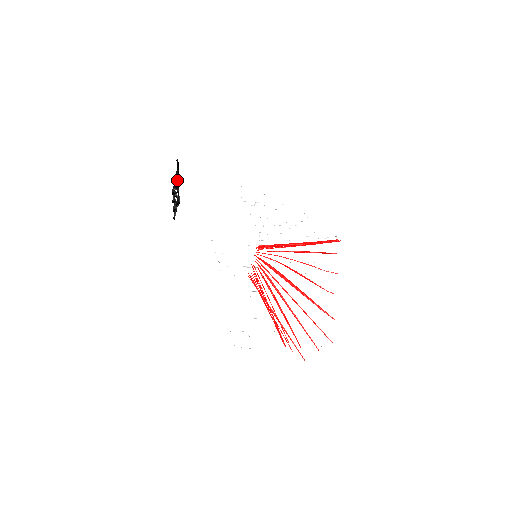
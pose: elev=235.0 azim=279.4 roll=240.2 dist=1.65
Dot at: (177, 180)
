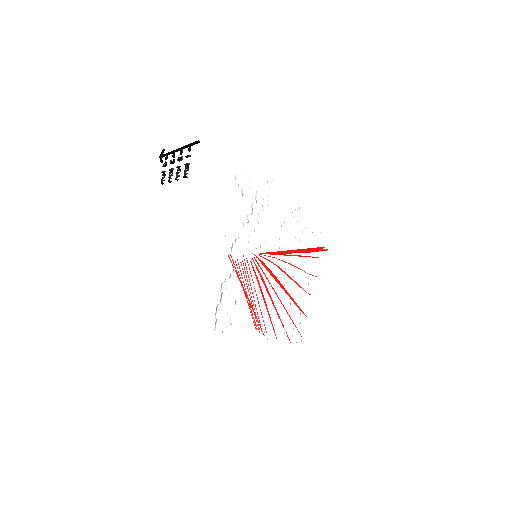
Dot at: (181, 150)
